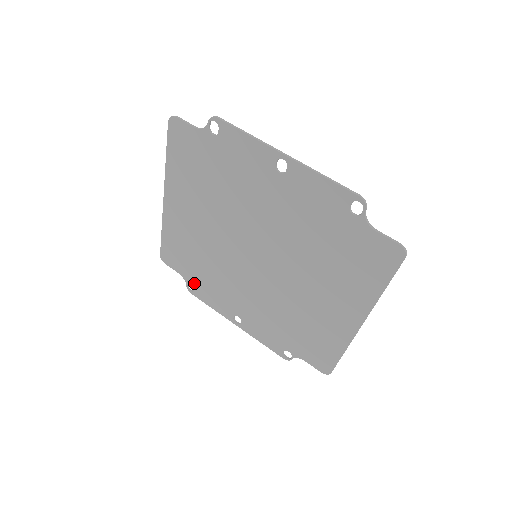
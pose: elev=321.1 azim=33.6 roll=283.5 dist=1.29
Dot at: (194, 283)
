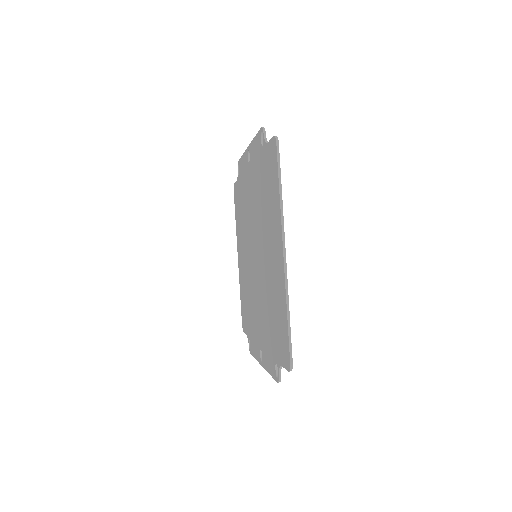
Dot at: (250, 336)
